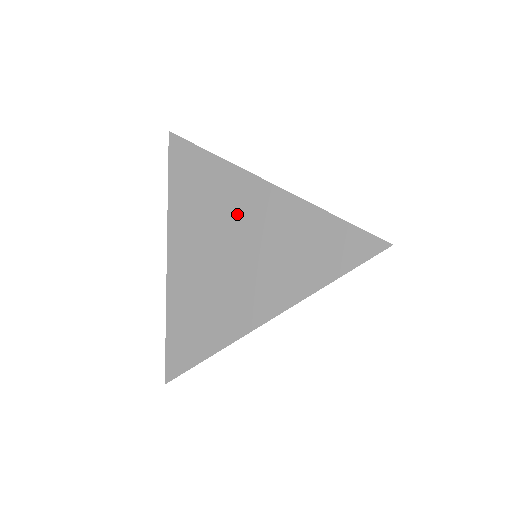
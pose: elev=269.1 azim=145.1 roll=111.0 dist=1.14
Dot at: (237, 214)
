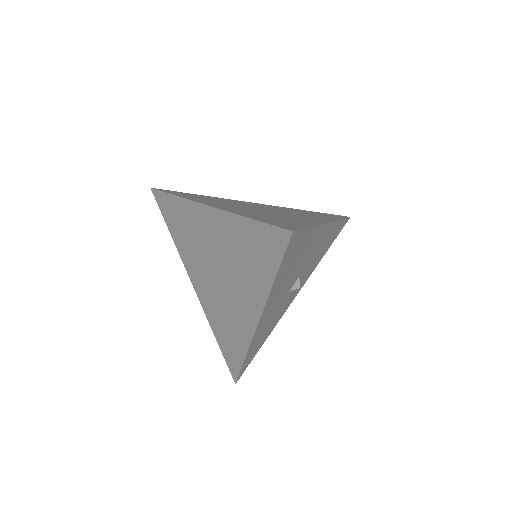
Dot at: (206, 240)
